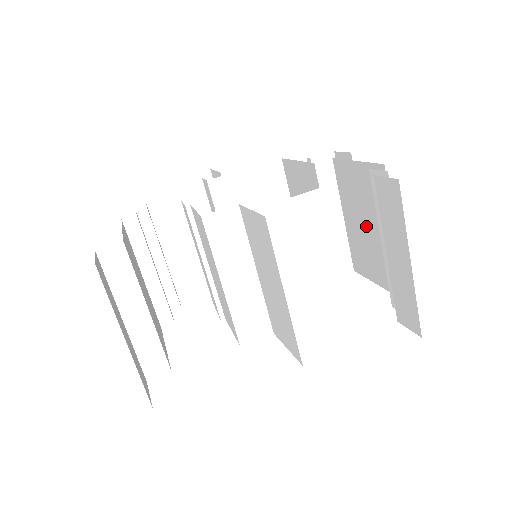
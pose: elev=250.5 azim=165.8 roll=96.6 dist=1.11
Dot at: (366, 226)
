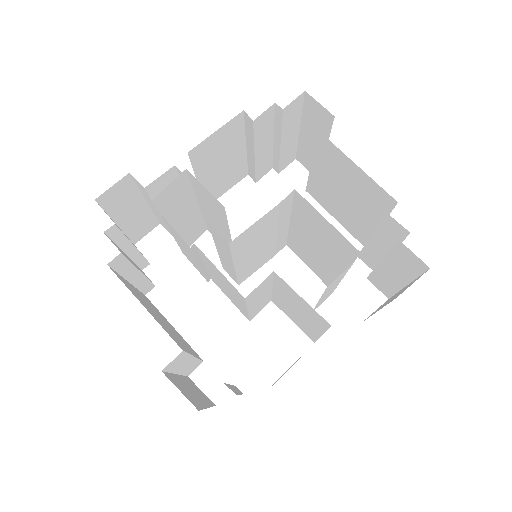
Dot at: (343, 195)
